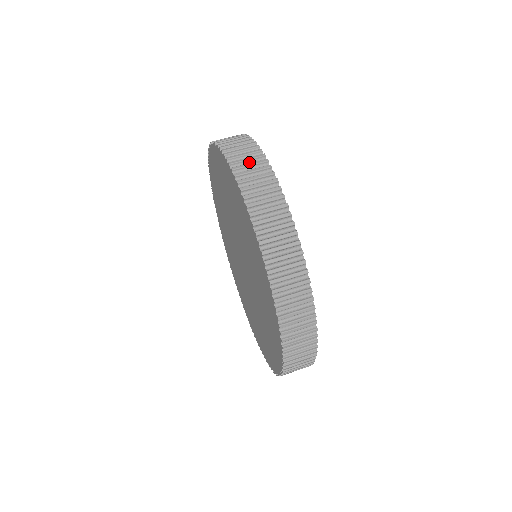
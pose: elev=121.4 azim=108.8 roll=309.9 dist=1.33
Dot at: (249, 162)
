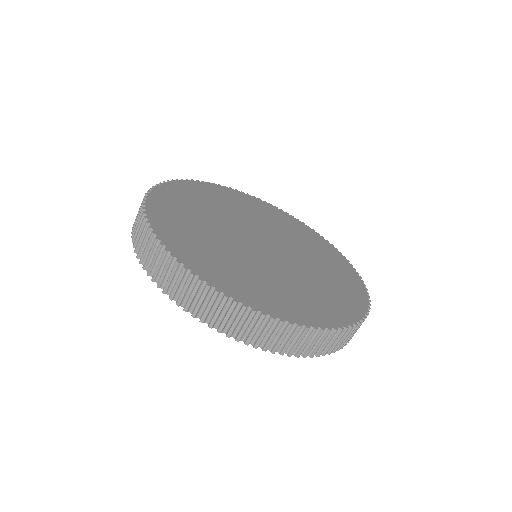
Dot at: (267, 332)
